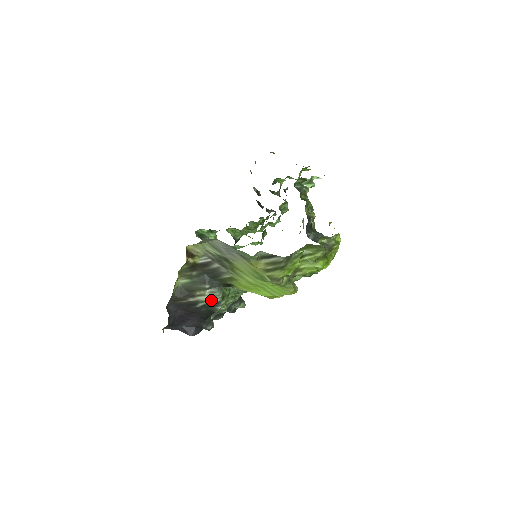
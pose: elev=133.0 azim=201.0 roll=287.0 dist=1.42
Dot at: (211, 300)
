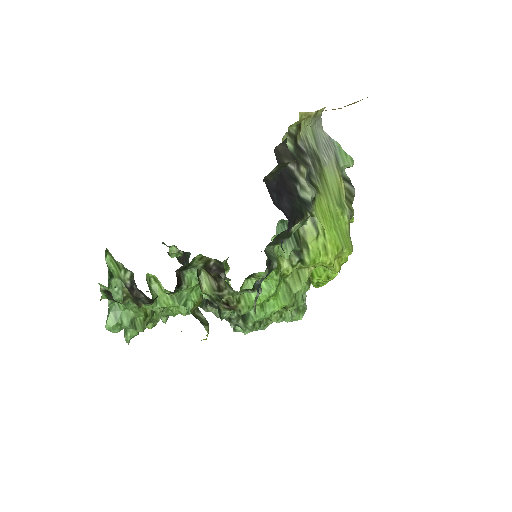
Dot at: (306, 193)
